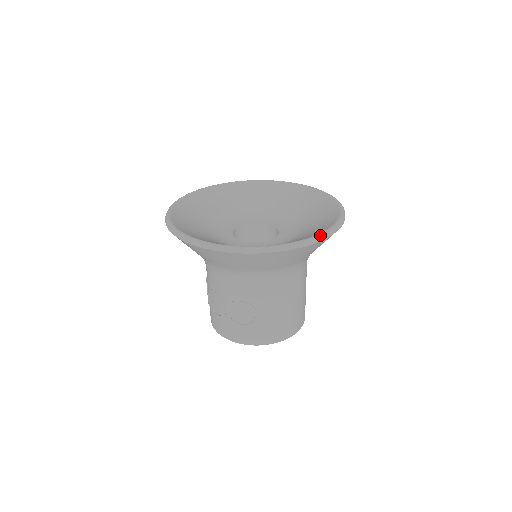
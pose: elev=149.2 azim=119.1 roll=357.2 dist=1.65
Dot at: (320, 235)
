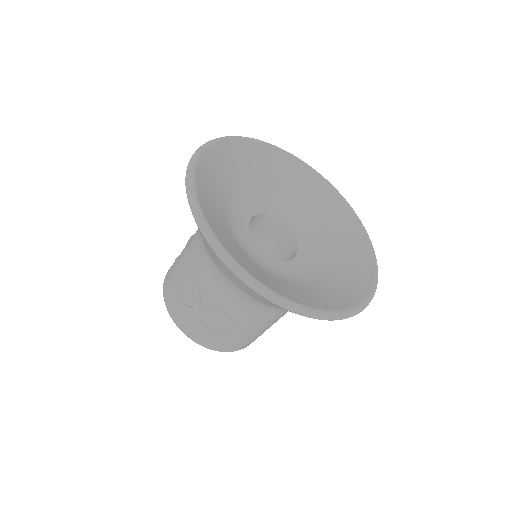
Dot at: (359, 308)
